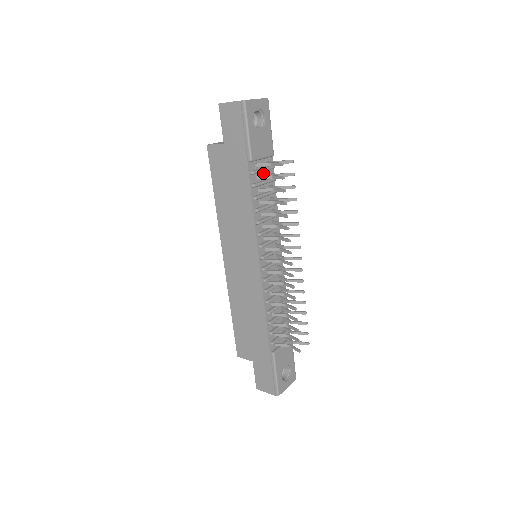
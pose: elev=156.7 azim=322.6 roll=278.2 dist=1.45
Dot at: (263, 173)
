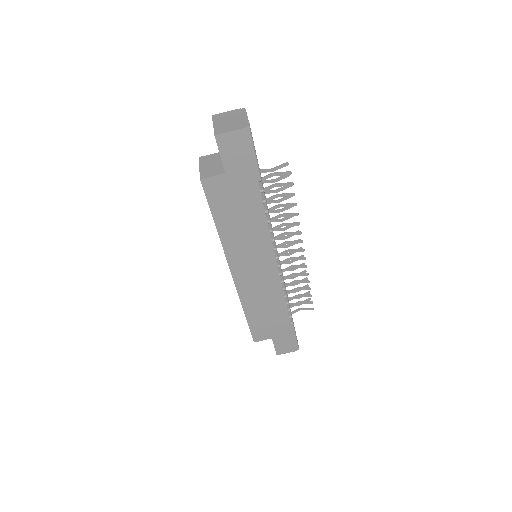
Dot at: occluded
